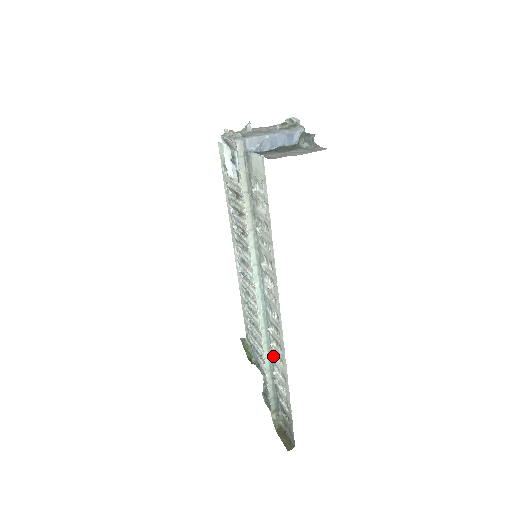
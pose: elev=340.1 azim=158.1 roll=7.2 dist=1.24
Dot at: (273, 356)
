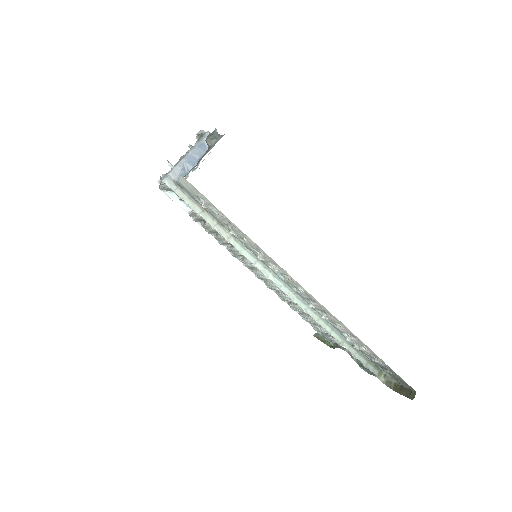
Dot at: (334, 326)
